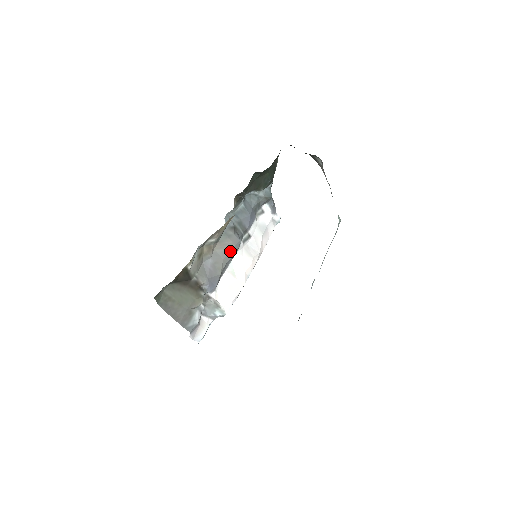
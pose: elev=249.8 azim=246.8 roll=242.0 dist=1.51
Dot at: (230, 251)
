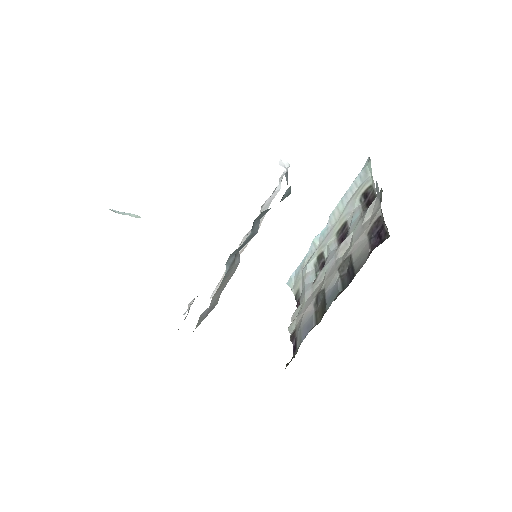
Dot at: occluded
